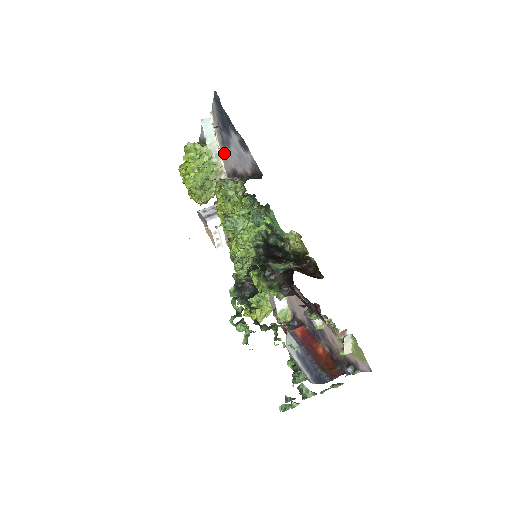
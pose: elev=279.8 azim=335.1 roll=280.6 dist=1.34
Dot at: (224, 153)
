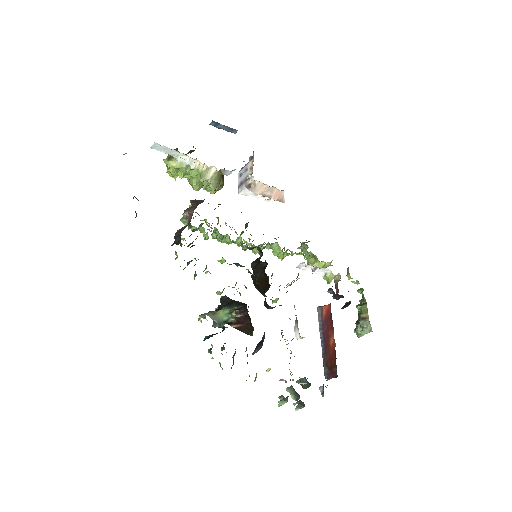
Dot at: occluded
